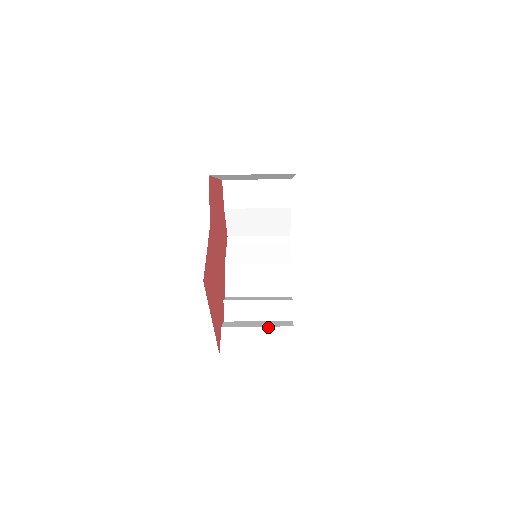
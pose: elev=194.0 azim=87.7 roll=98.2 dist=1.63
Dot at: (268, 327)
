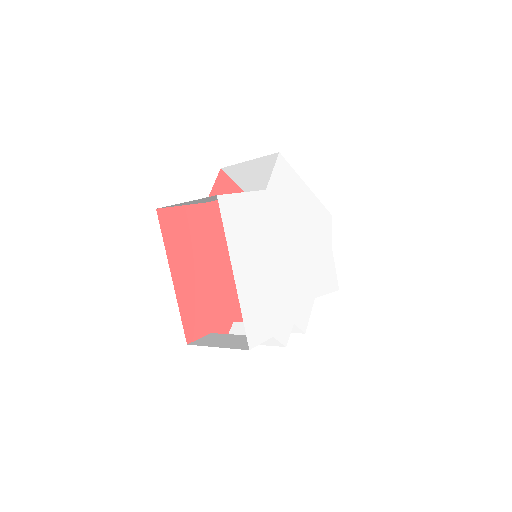
Dot at: occluded
